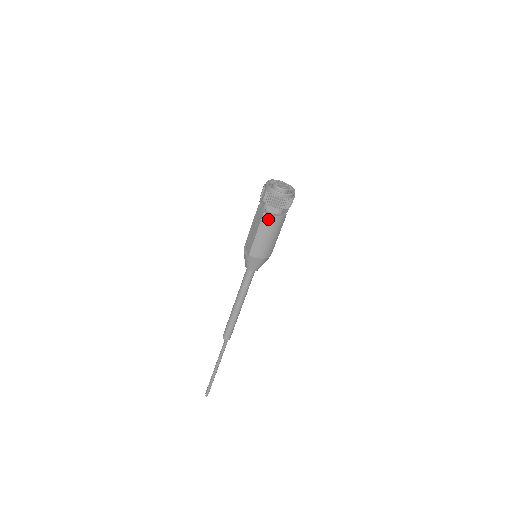
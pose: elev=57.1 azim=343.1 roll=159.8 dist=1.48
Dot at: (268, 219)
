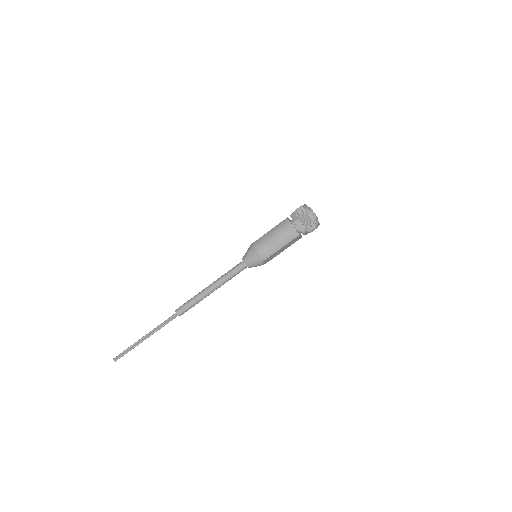
Dot at: (286, 223)
